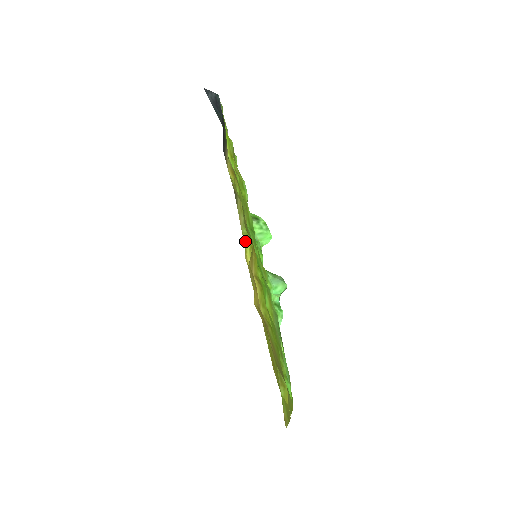
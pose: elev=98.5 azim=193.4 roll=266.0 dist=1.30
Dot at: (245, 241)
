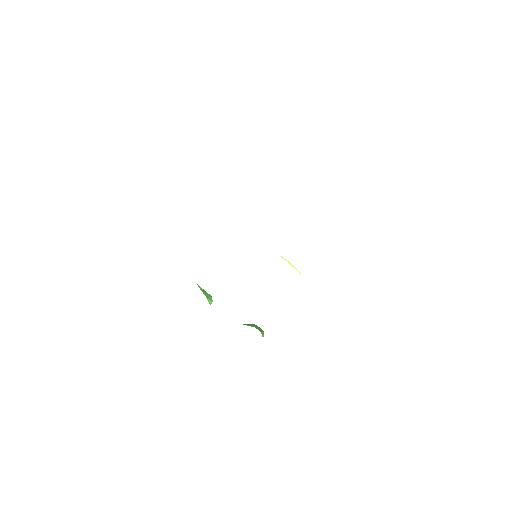
Dot at: occluded
